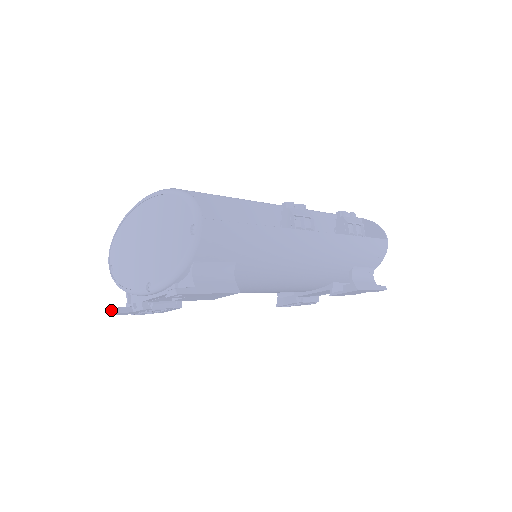
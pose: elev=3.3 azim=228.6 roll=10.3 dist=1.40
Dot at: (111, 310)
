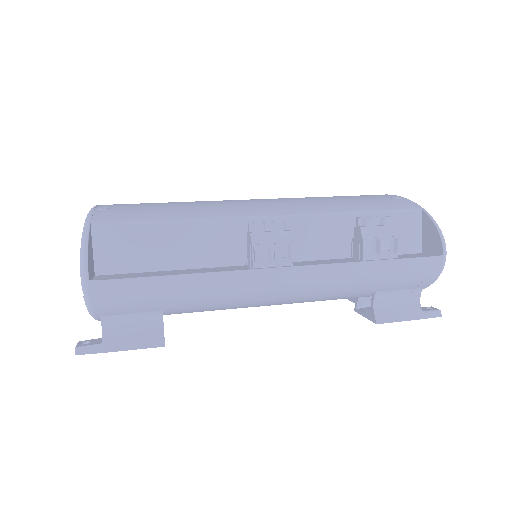
Dot at: occluded
